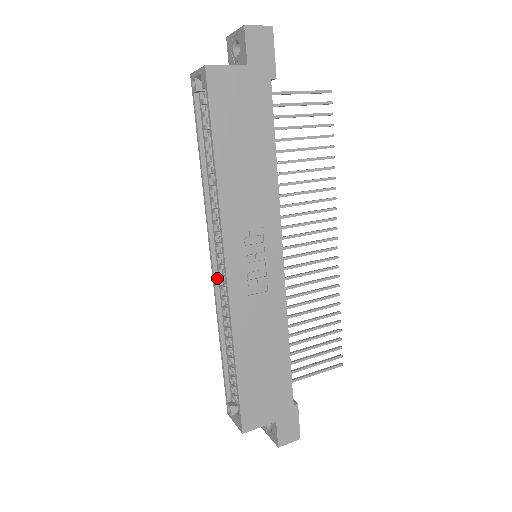
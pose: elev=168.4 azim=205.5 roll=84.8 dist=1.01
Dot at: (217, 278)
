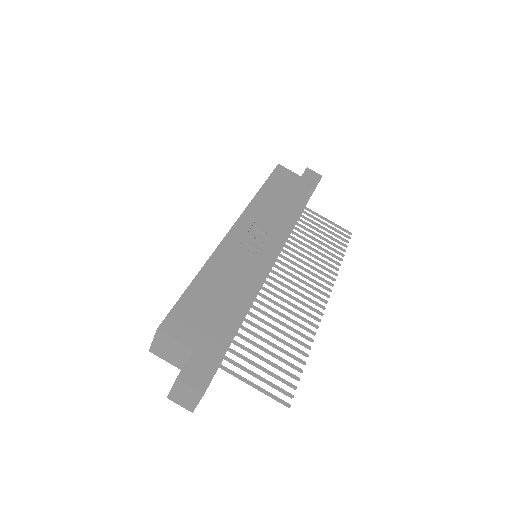
Dot at: occluded
